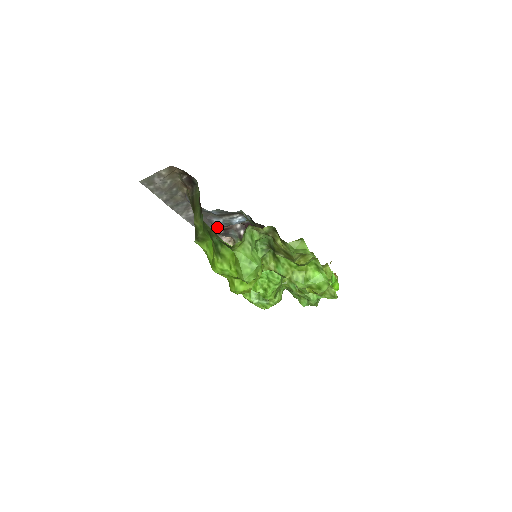
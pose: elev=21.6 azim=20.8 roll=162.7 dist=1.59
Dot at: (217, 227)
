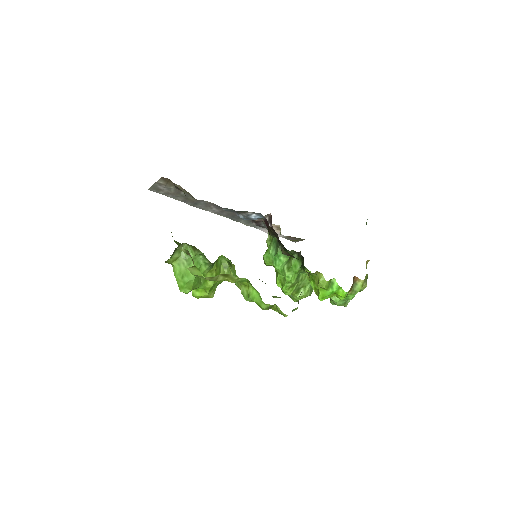
Dot at: occluded
